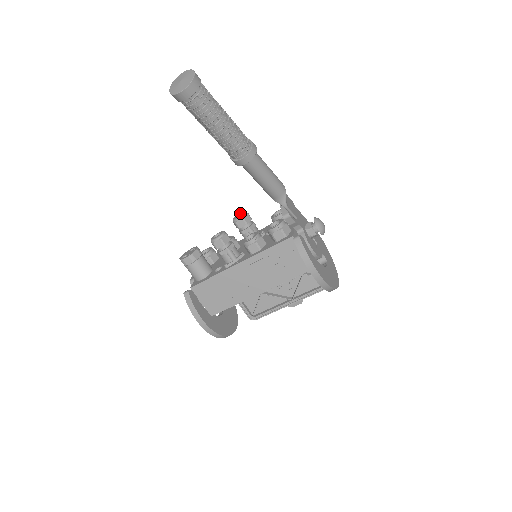
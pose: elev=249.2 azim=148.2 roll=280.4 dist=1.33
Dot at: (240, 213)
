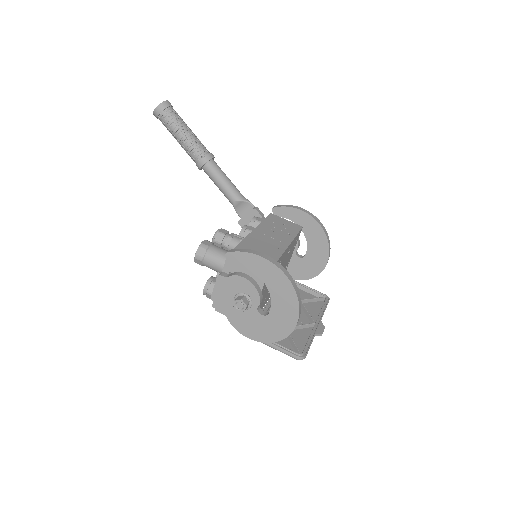
Dot at: occluded
